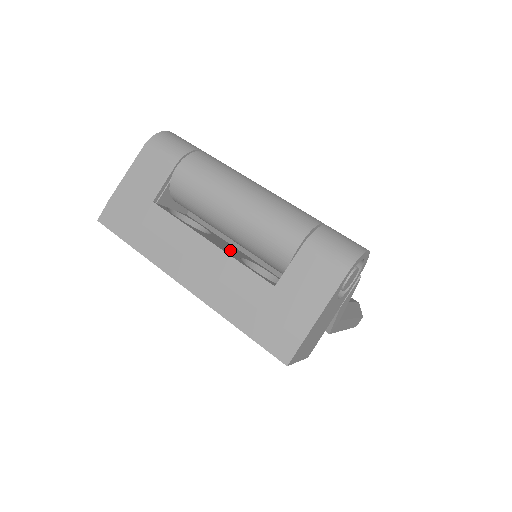
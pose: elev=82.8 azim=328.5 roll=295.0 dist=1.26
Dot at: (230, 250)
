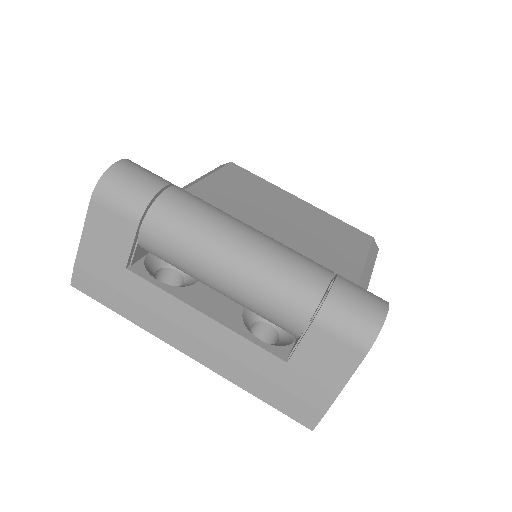
Dot at: (228, 303)
